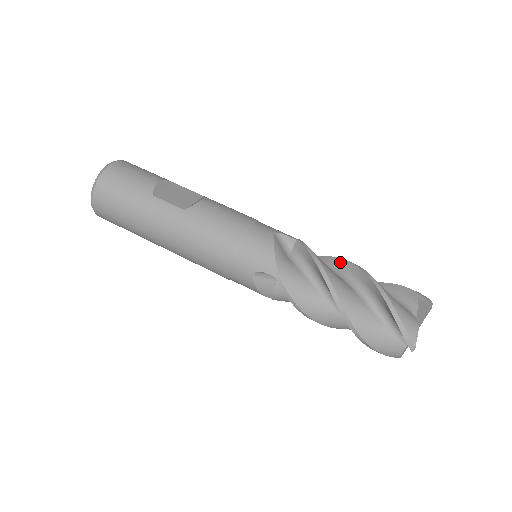
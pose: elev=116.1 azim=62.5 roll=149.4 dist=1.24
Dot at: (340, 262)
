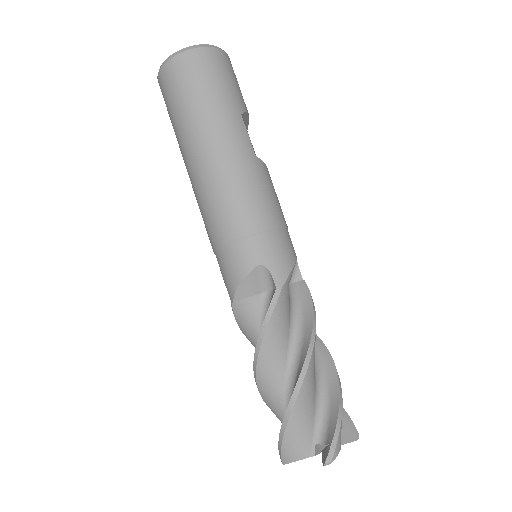
Dot at: occluded
